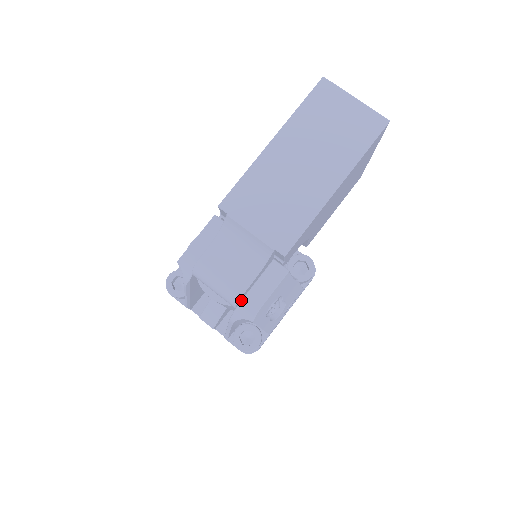
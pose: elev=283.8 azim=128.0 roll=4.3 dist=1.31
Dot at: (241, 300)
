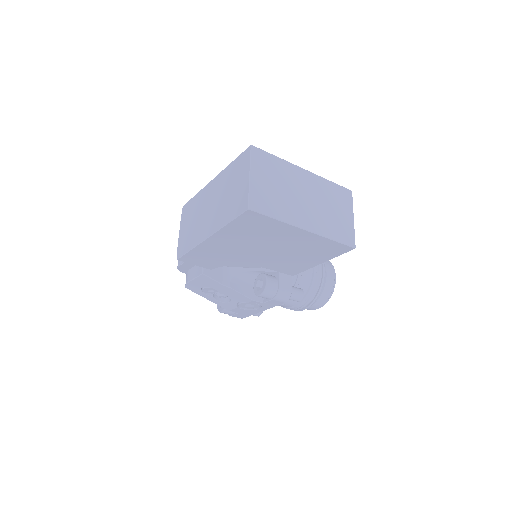
Dot at: (187, 271)
